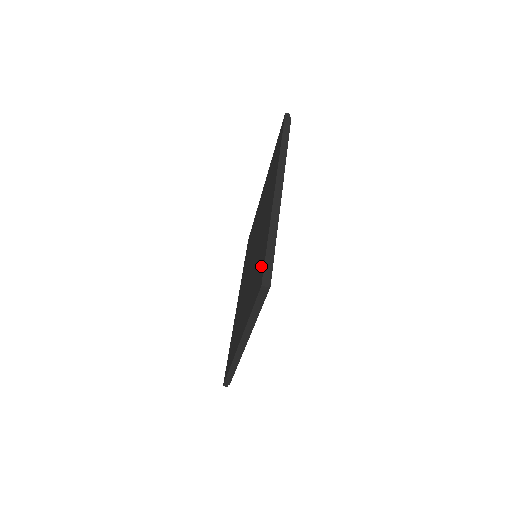
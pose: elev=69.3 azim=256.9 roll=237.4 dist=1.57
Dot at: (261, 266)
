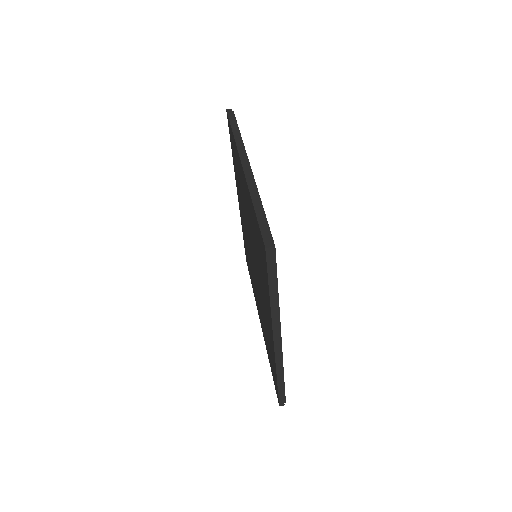
Dot at: (259, 238)
